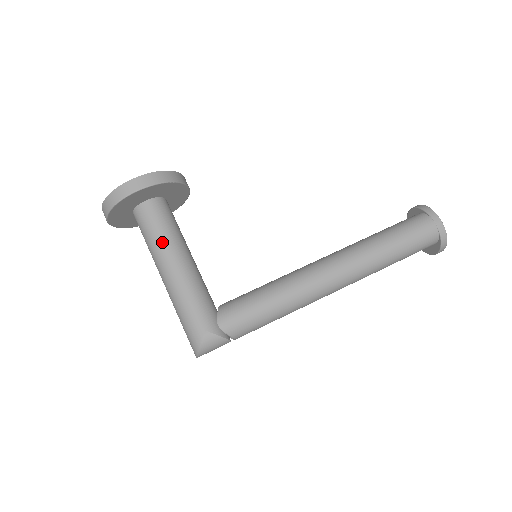
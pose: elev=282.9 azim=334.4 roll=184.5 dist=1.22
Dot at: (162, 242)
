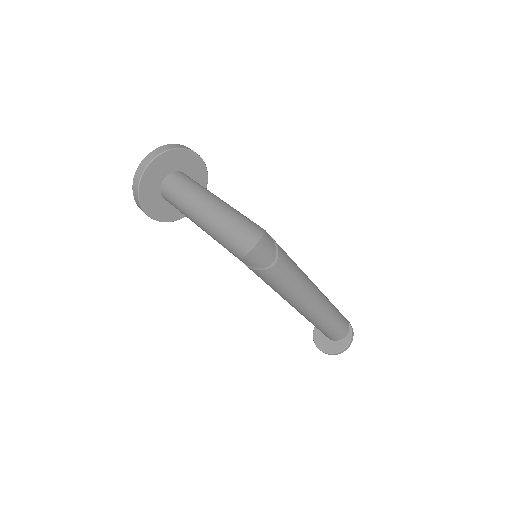
Dot at: (206, 189)
